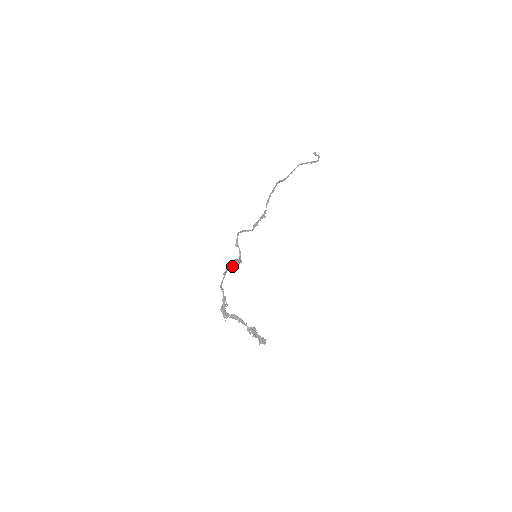
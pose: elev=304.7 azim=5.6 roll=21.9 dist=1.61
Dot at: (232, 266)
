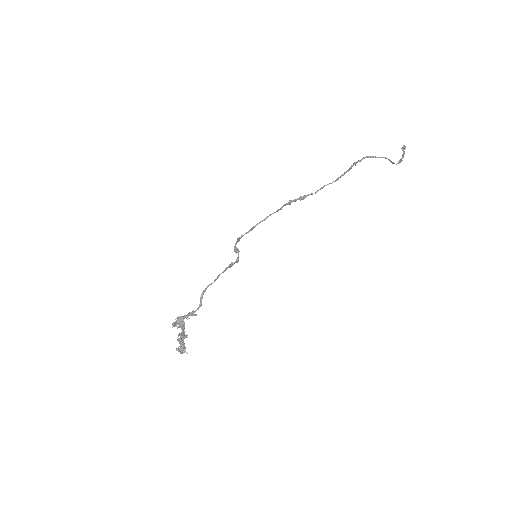
Dot at: (230, 267)
